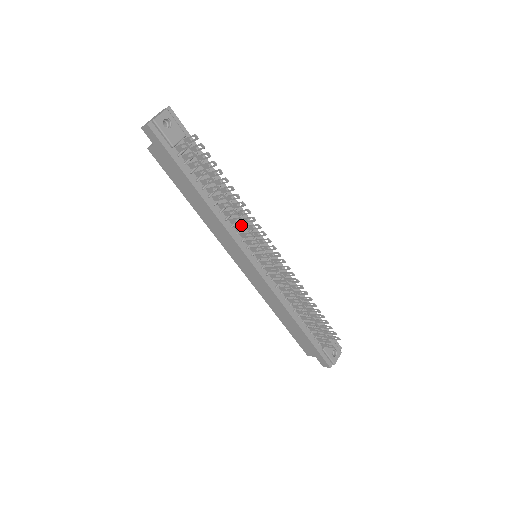
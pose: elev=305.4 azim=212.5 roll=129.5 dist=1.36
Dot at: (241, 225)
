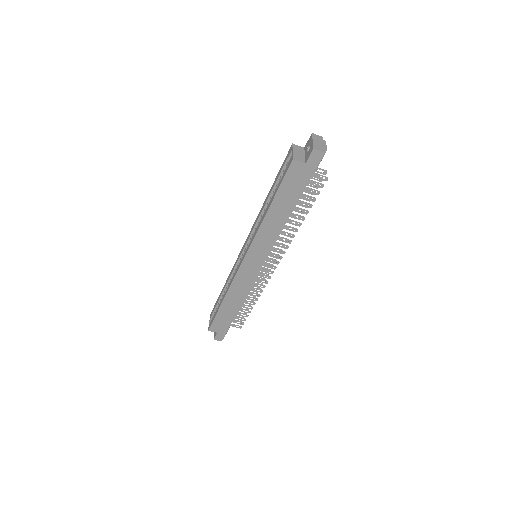
Dot at: occluded
